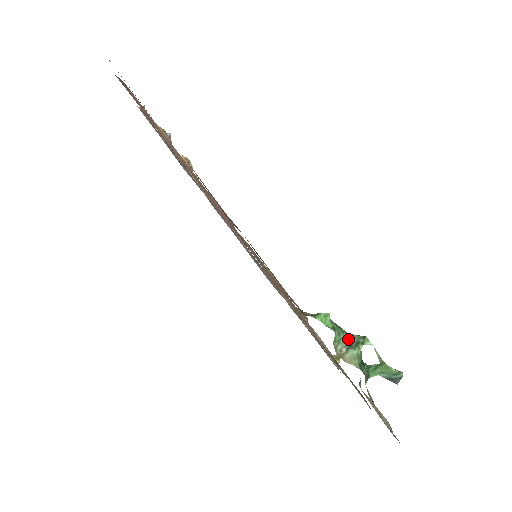
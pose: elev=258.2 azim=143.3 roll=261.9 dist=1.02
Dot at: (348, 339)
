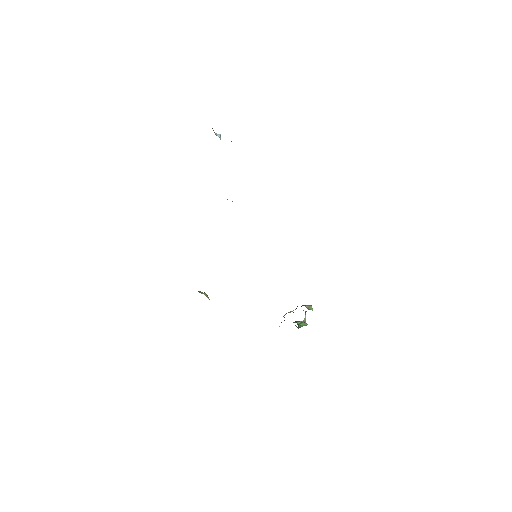
Dot at: occluded
